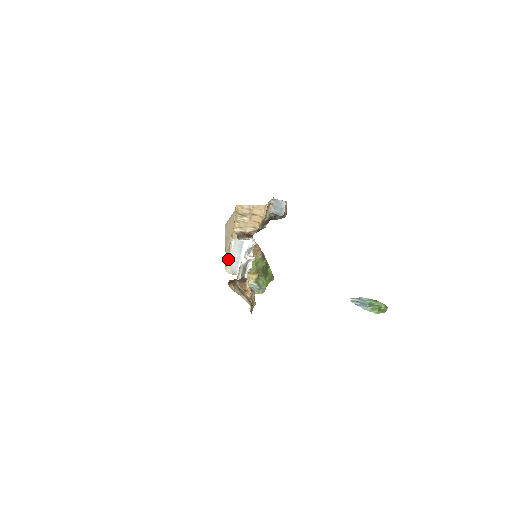
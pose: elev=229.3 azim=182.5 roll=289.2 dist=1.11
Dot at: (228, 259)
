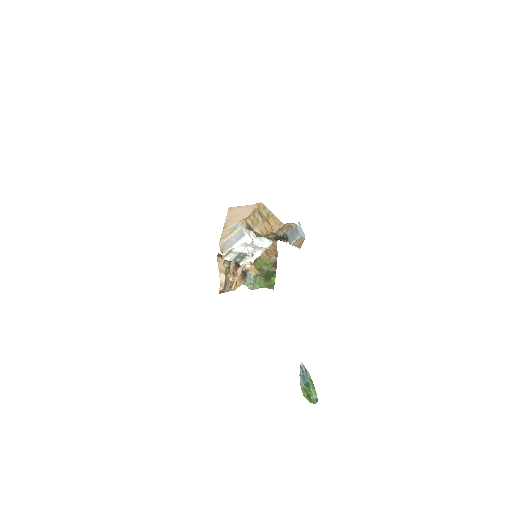
Dot at: (227, 237)
